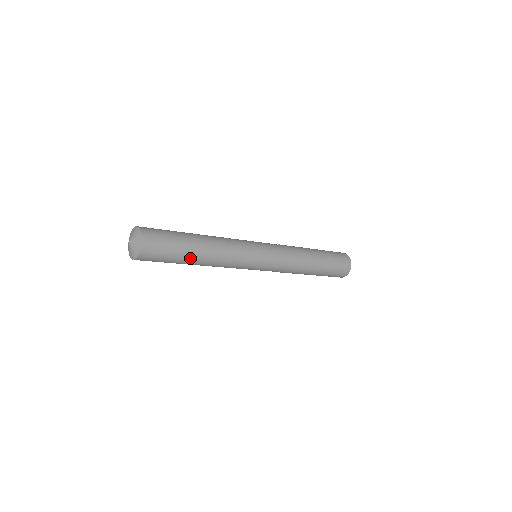
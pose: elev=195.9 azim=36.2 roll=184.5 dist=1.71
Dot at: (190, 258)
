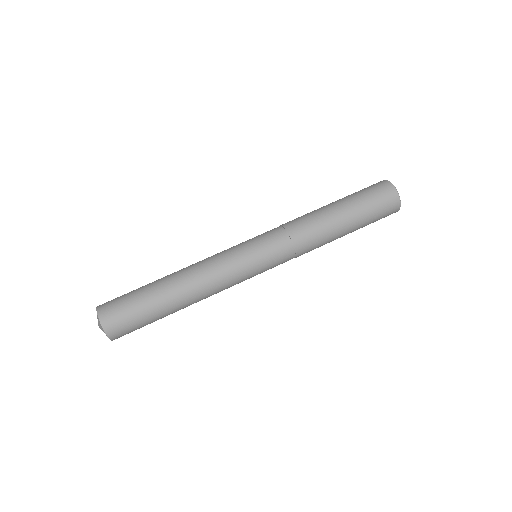
Dot at: (168, 309)
